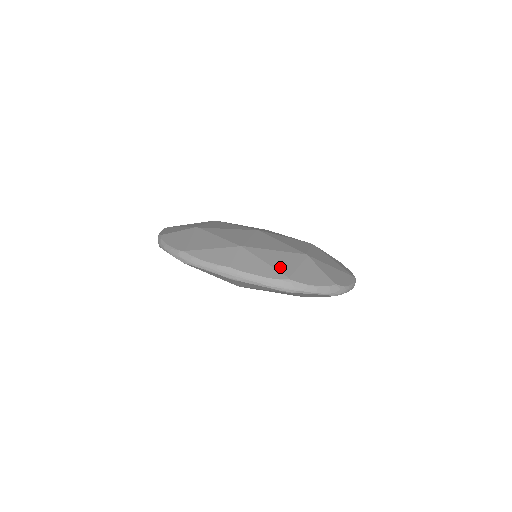
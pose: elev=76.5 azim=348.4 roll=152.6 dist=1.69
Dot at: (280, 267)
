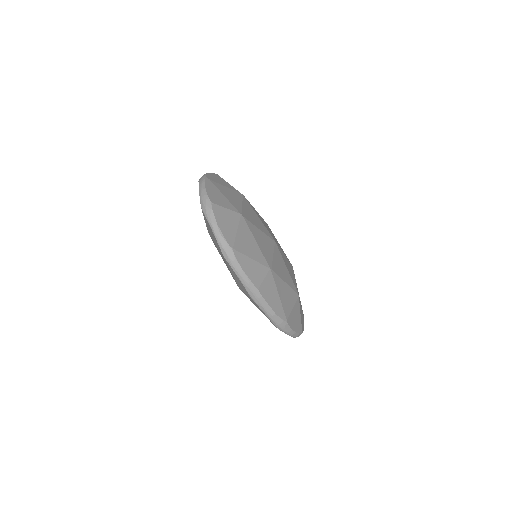
Dot at: (285, 305)
